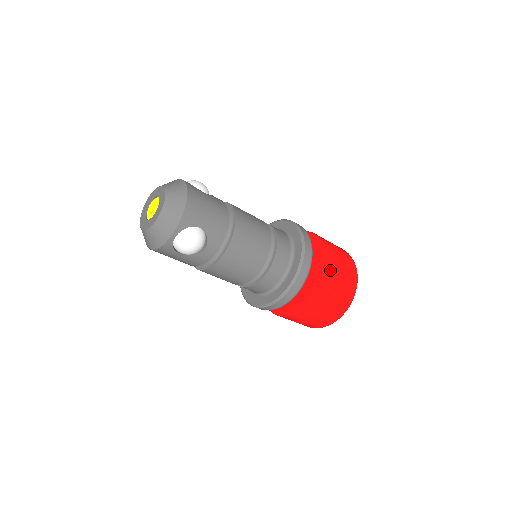
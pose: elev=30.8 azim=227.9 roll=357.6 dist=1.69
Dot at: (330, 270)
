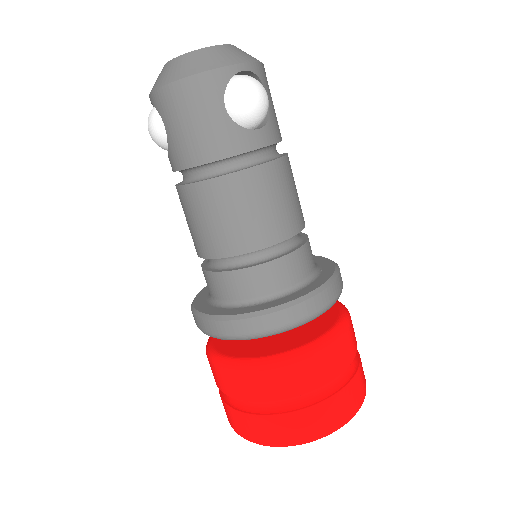
Dot at: occluded
